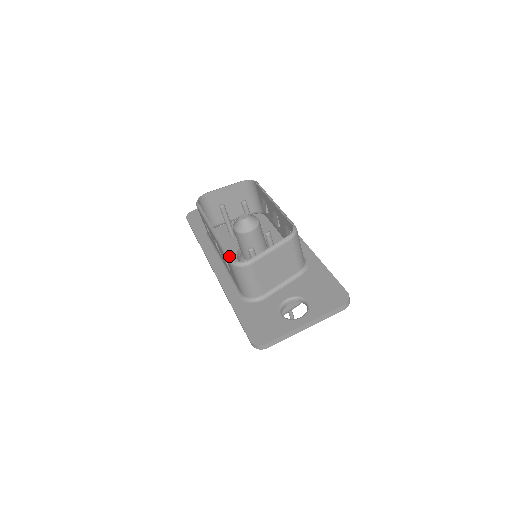
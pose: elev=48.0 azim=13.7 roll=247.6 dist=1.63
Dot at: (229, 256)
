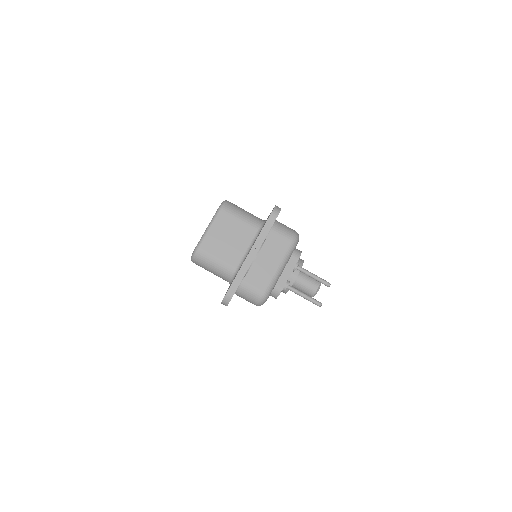
Dot at: occluded
